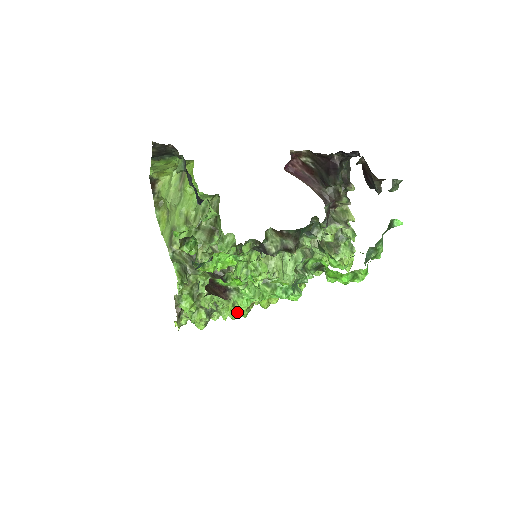
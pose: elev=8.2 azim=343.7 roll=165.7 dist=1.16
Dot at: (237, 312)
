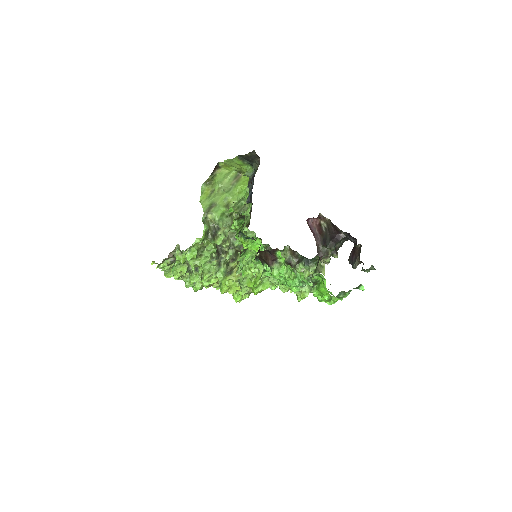
Dot at: (193, 284)
